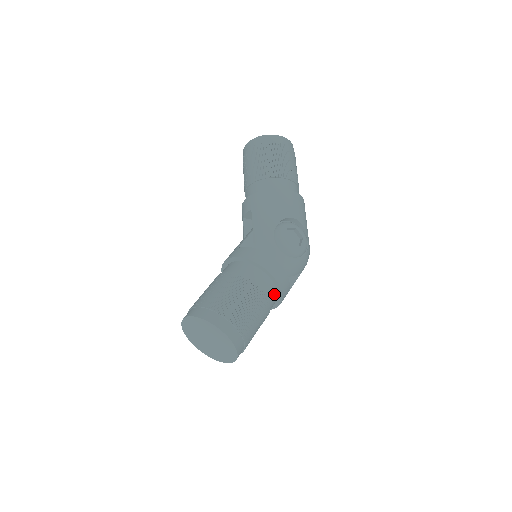
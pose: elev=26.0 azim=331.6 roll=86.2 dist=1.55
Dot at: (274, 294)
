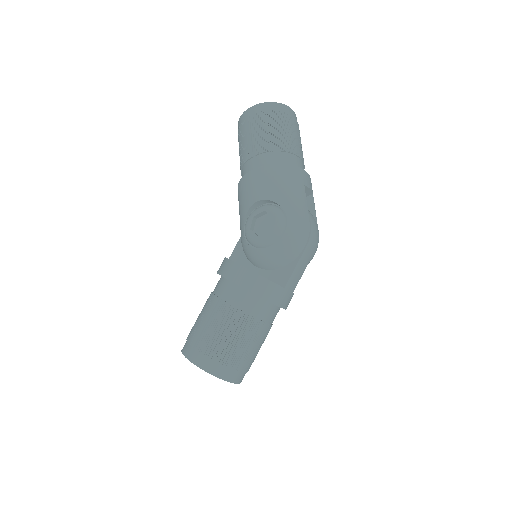
Dot at: (251, 300)
